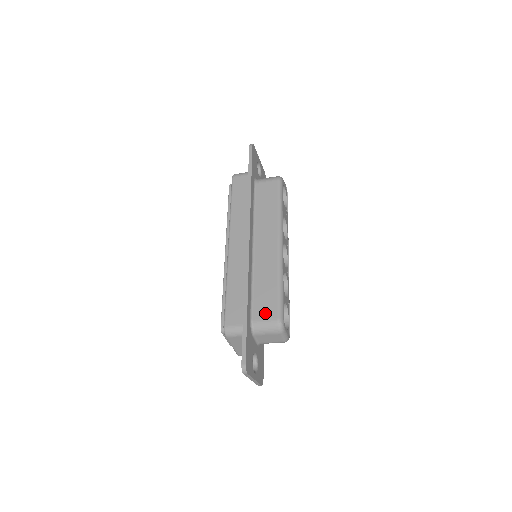
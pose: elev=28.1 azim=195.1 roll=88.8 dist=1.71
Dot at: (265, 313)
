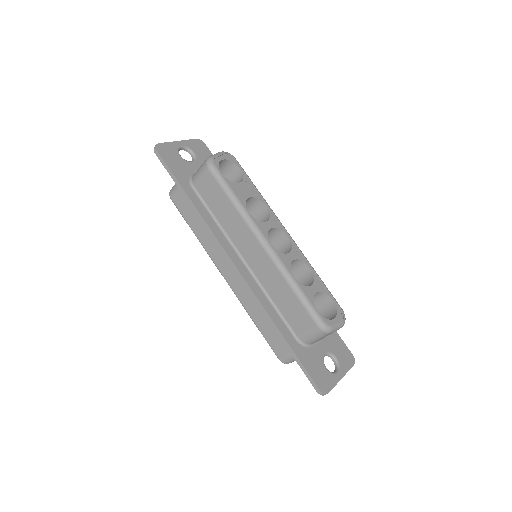
Dot at: (302, 325)
